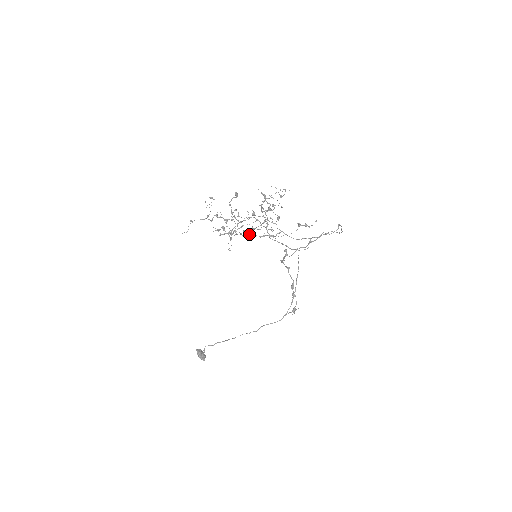
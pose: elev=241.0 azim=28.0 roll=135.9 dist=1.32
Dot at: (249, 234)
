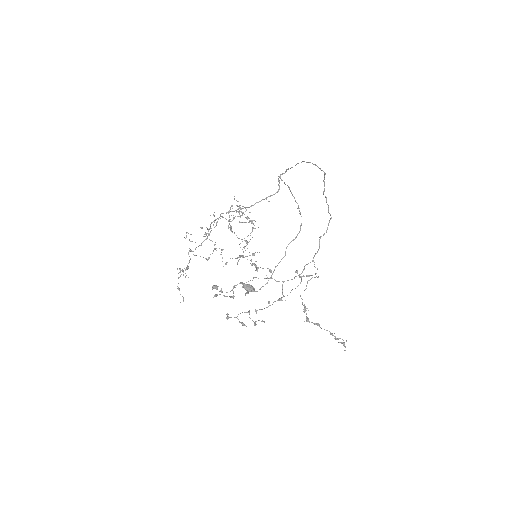
Dot at: occluded
